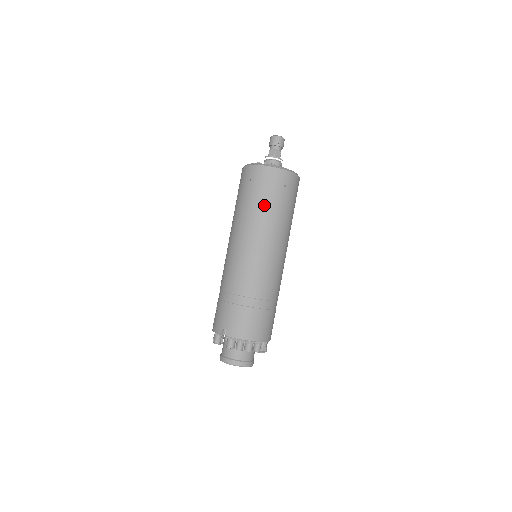
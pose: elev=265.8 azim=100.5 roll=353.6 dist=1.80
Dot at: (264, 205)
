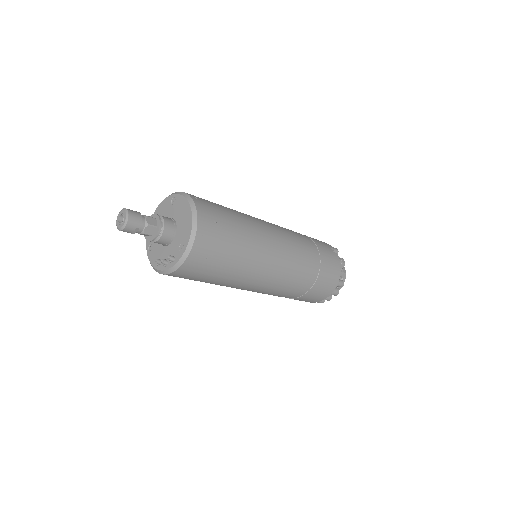
Dot at: (218, 279)
